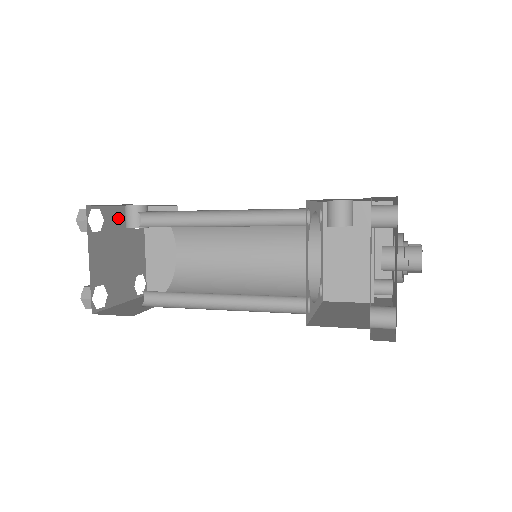
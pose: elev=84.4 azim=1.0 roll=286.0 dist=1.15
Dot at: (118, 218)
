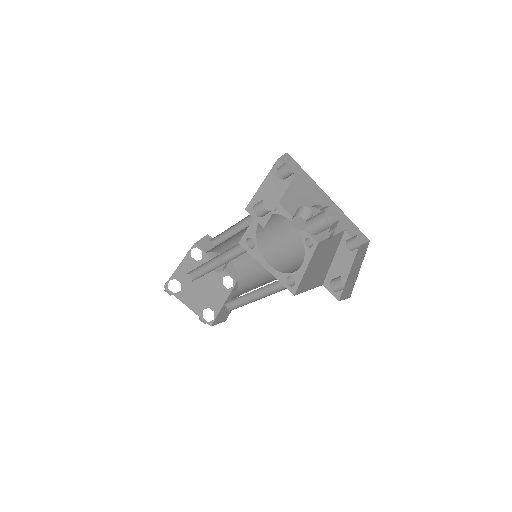
Dot at: occluded
